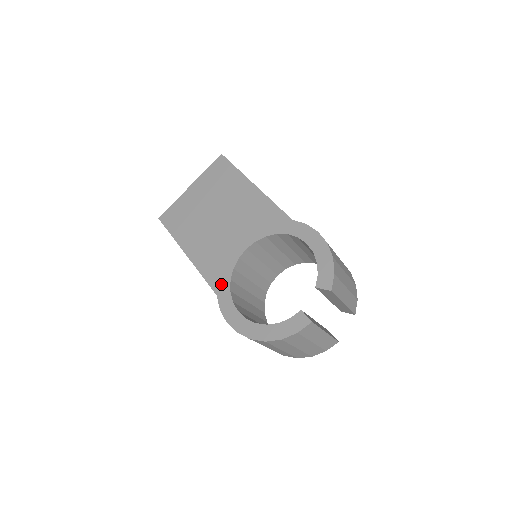
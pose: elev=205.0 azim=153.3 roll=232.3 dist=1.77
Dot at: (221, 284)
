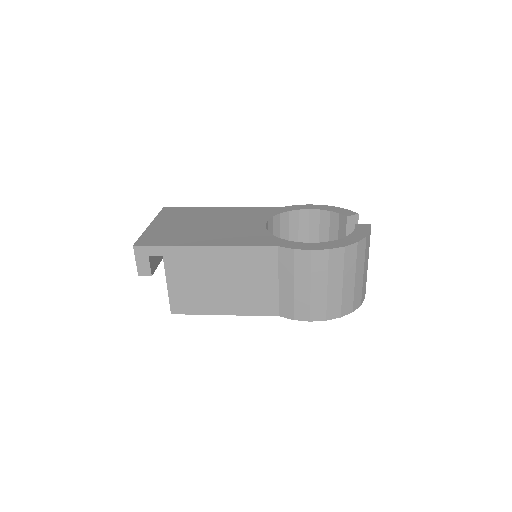
Dot at: (272, 241)
